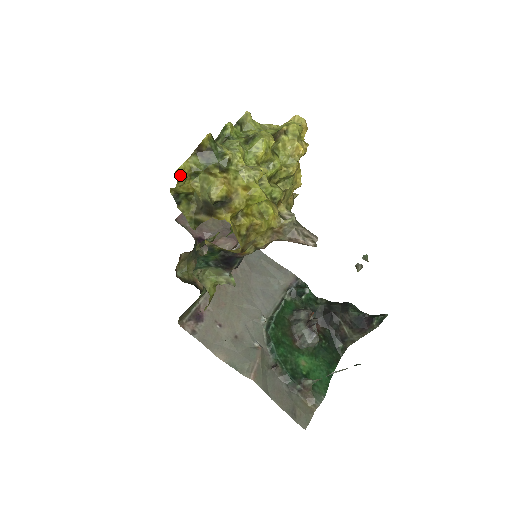
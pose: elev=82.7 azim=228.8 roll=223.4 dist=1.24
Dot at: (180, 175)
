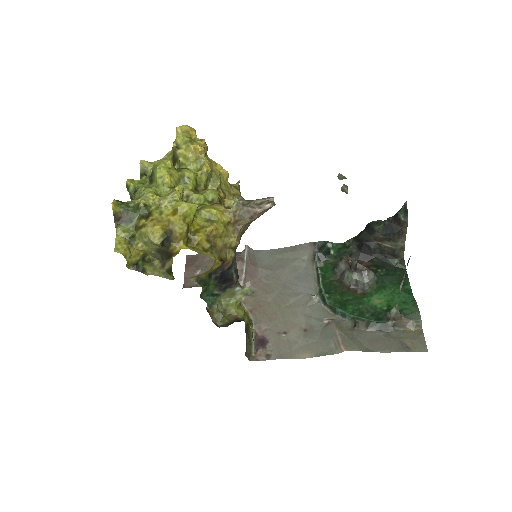
Dot at: (121, 250)
